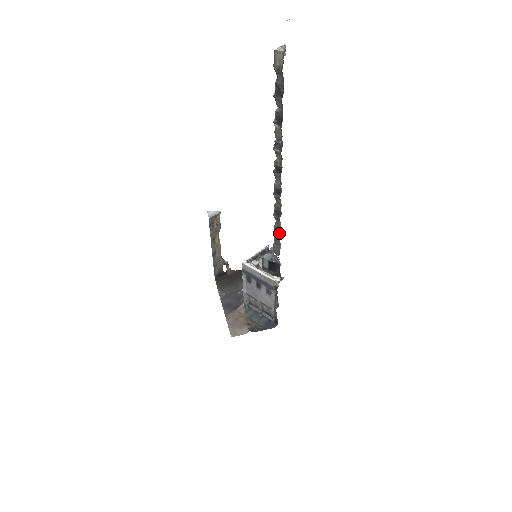
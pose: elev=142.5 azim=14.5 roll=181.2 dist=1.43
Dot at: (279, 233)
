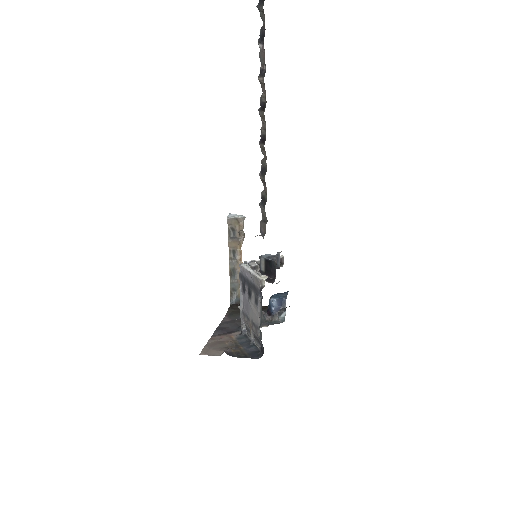
Dot at: (265, 202)
